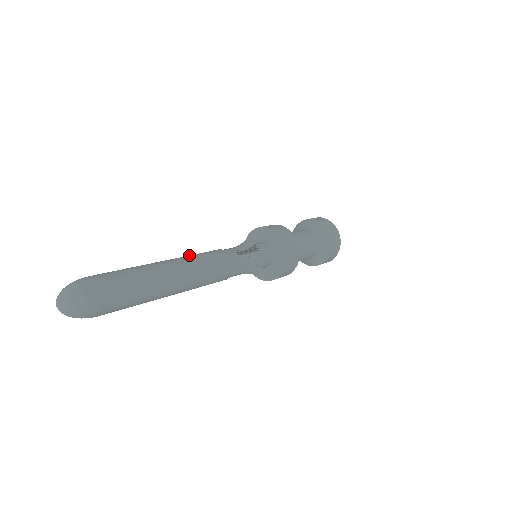
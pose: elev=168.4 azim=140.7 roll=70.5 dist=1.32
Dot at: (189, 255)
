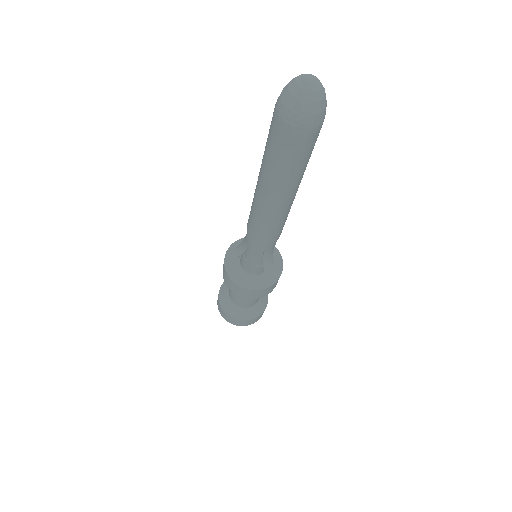
Dot at: occluded
